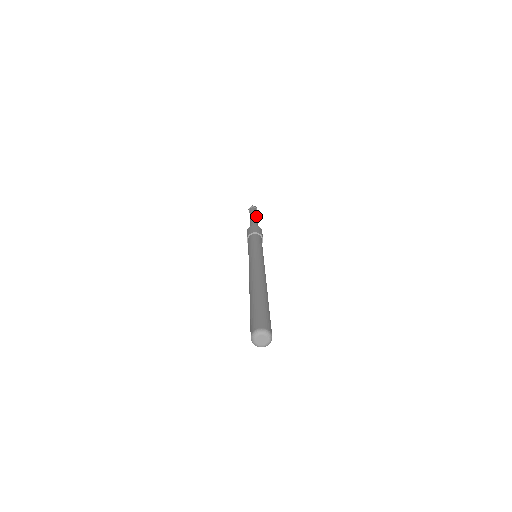
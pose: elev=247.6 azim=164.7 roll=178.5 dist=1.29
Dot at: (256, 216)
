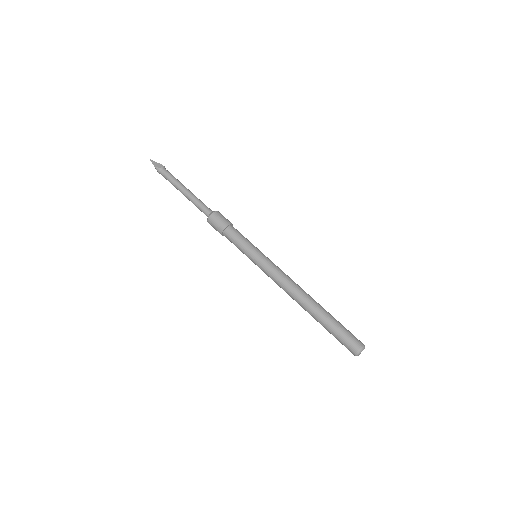
Dot at: occluded
